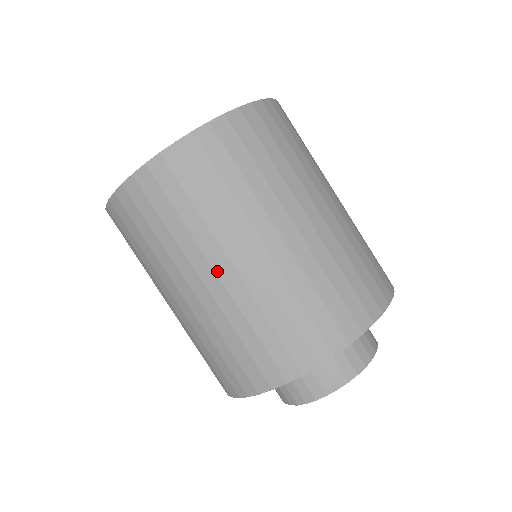
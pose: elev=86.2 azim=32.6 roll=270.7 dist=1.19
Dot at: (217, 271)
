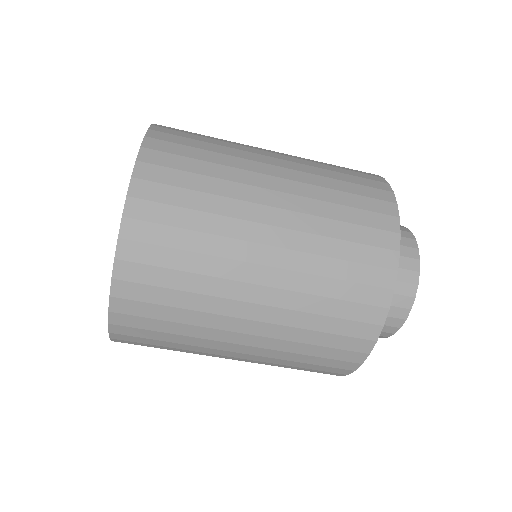
Dot at: occluded
